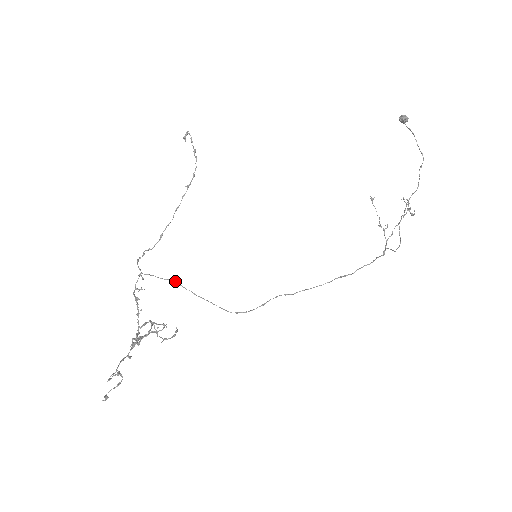
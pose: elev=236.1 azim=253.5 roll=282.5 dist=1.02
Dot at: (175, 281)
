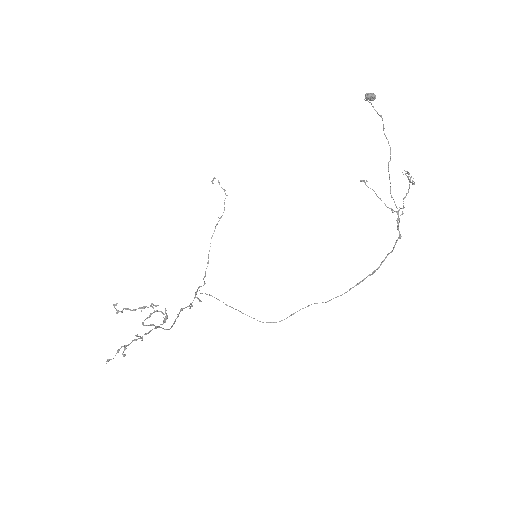
Dot at: occluded
